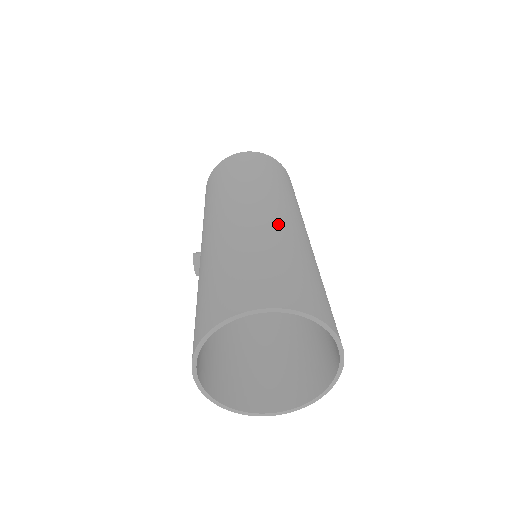
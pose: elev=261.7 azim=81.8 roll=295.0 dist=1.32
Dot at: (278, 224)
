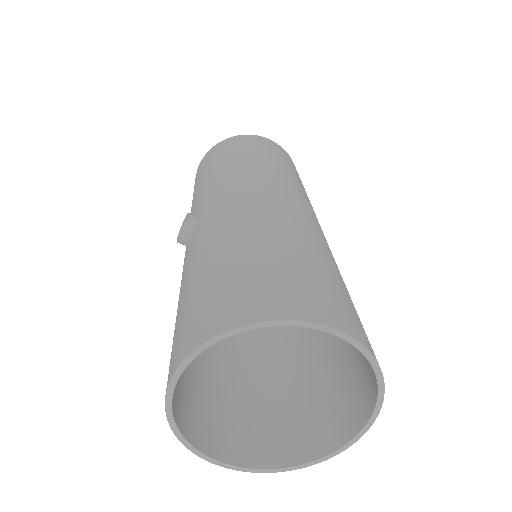
Dot at: (322, 234)
